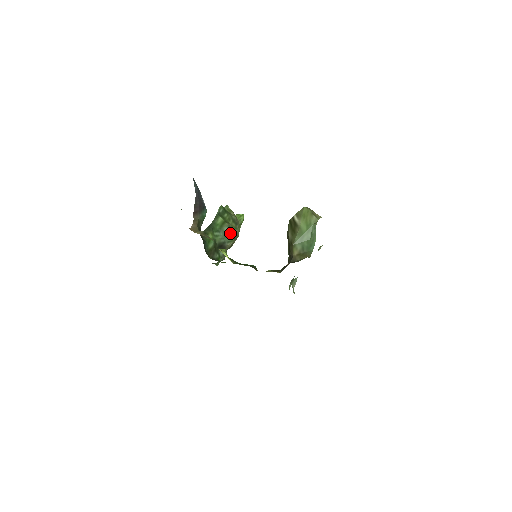
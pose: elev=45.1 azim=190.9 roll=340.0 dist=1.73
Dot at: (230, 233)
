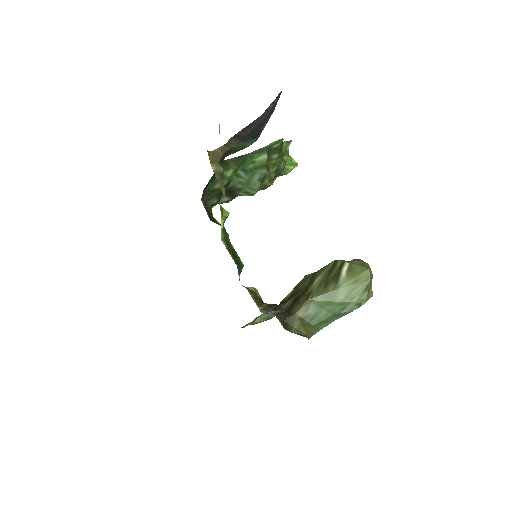
Dot at: (258, 184)
